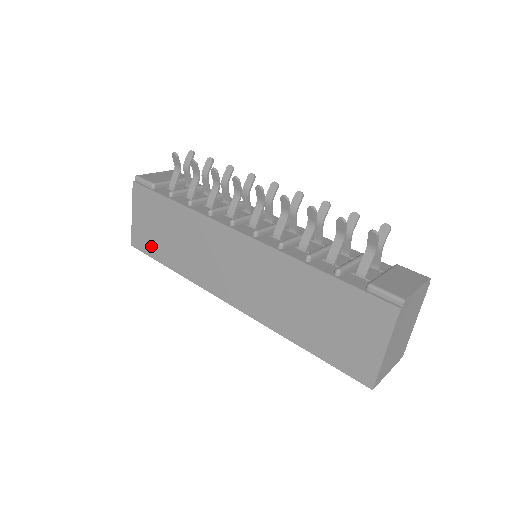
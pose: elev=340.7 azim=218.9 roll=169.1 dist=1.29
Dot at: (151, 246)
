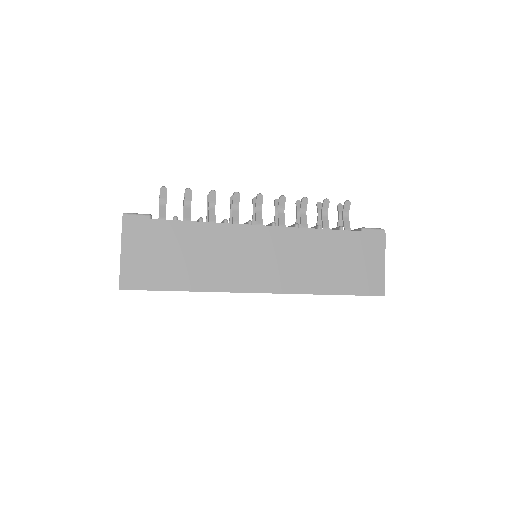
Dot at: (154, 278)
